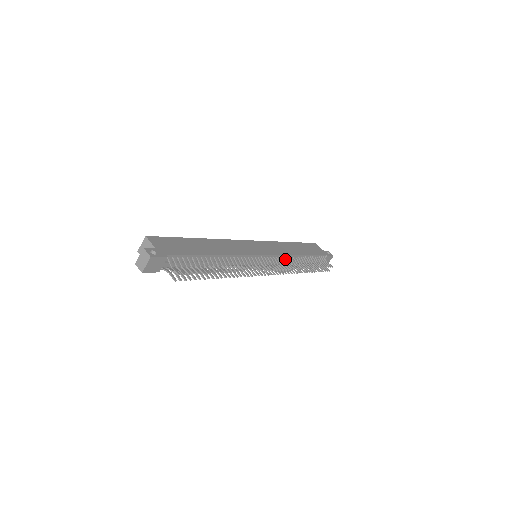
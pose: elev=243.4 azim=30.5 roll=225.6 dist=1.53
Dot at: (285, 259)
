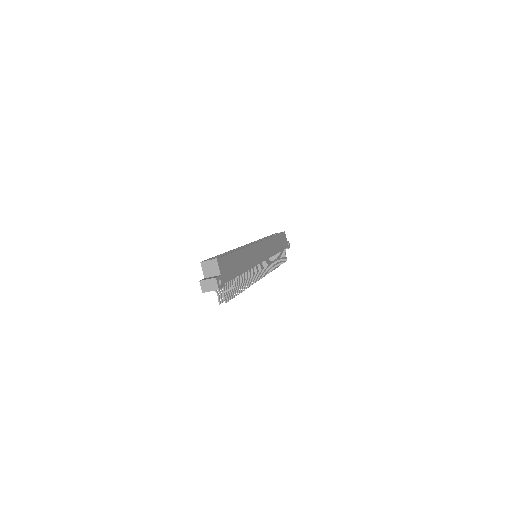
Dot at: occluded
